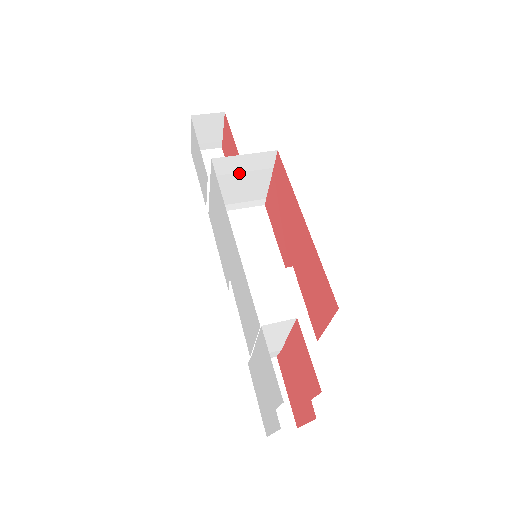
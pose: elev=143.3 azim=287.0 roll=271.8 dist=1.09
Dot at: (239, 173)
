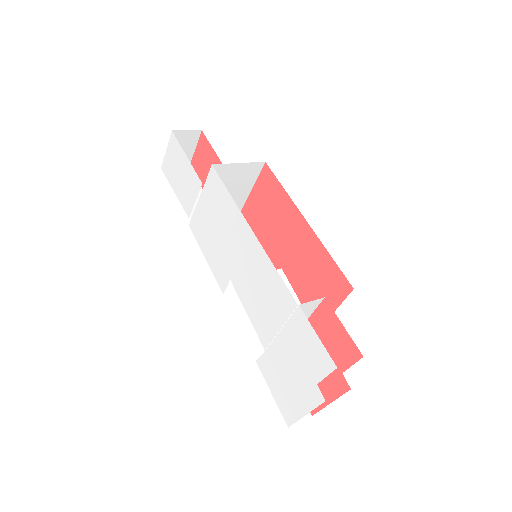
Dot at: (228, 182)
